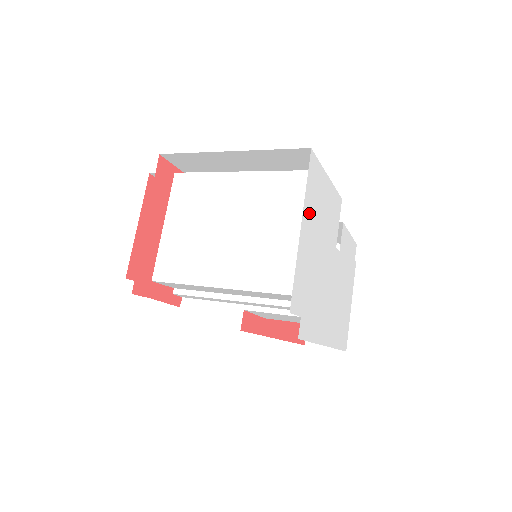
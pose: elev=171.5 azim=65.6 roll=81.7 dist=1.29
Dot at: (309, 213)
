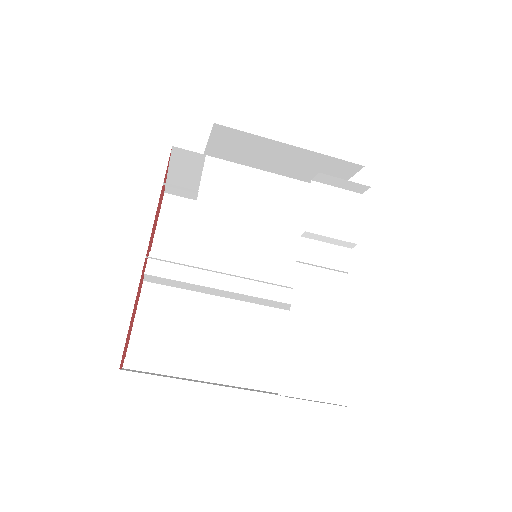
Dot at: occluded
